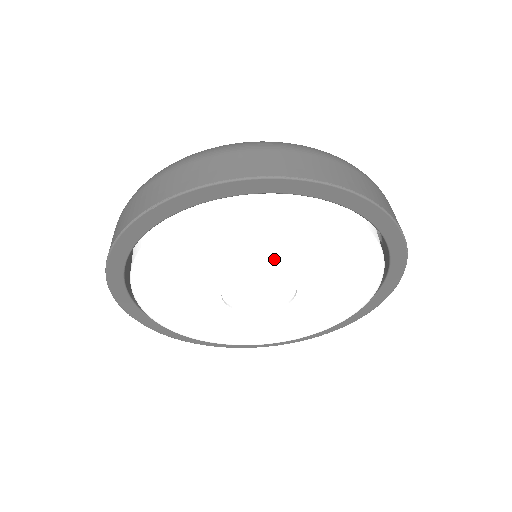
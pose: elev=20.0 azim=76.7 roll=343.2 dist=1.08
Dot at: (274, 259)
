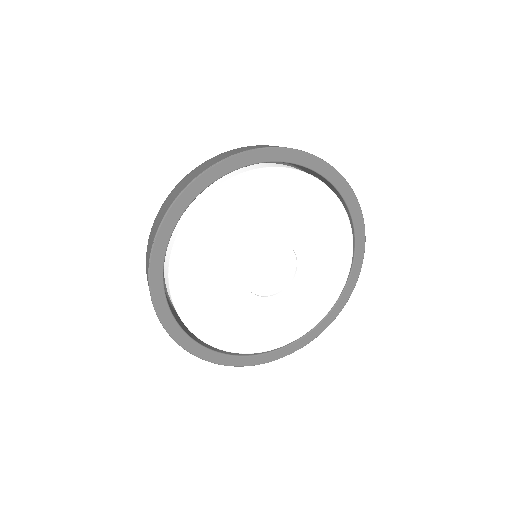
Dot at: (300, 232)
